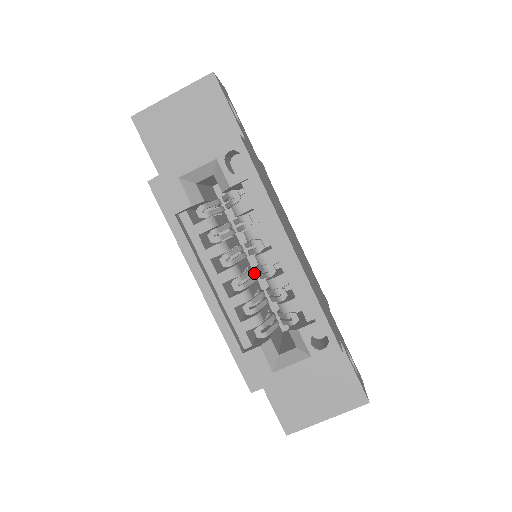
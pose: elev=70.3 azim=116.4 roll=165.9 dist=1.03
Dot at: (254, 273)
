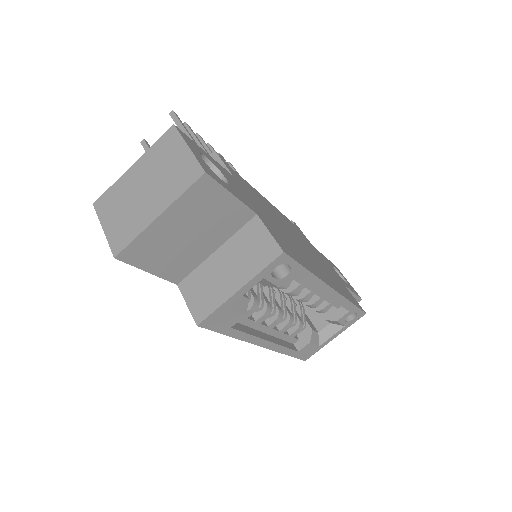
Dot at: occluded
